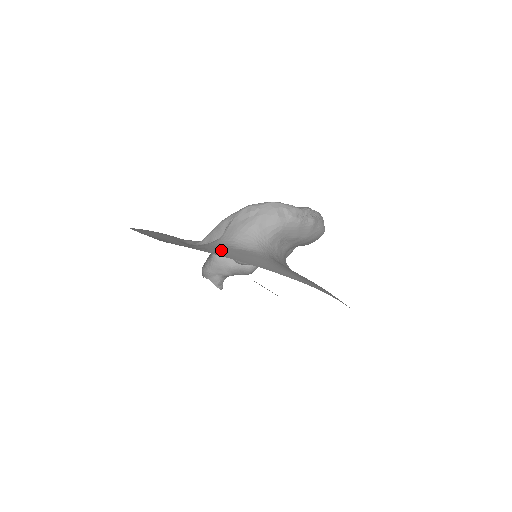
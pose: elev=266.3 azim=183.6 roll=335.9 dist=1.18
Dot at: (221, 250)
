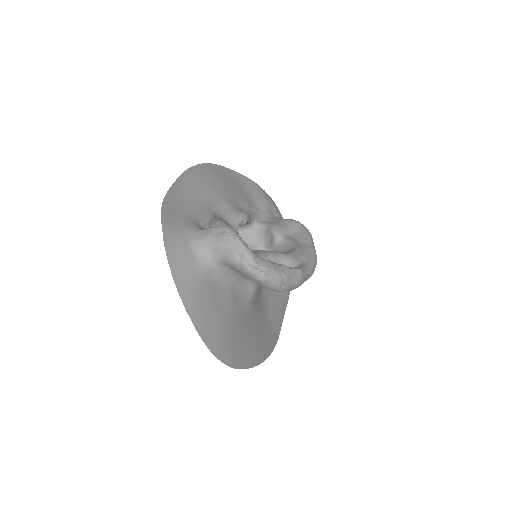
Dot at: (177, 240)
